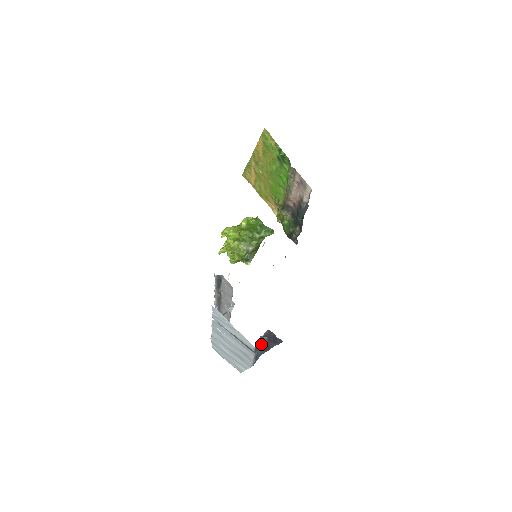
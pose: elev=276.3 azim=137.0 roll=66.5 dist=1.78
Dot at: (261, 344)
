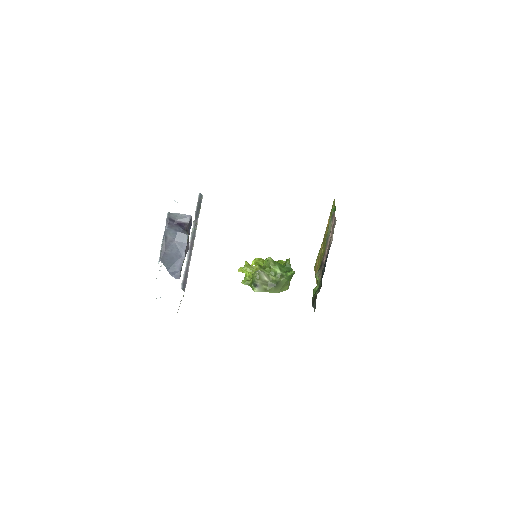
Dot at: (180, 240)
